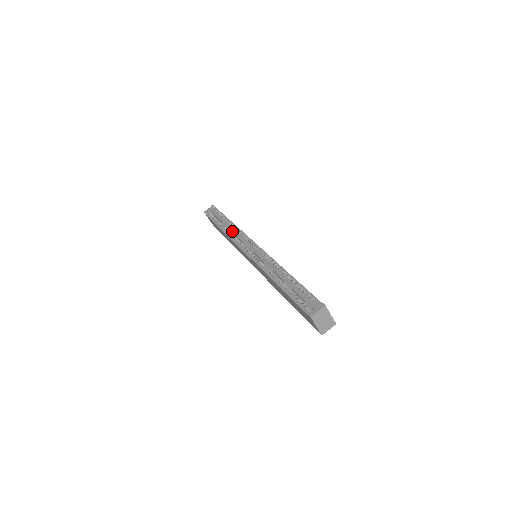
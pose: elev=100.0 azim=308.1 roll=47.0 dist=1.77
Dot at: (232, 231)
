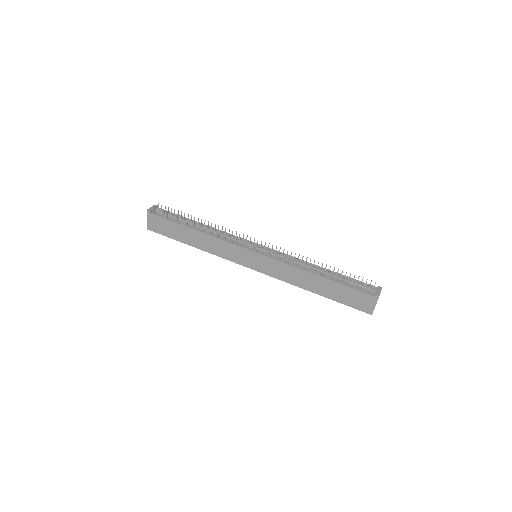
Dot at: (216, 231)
